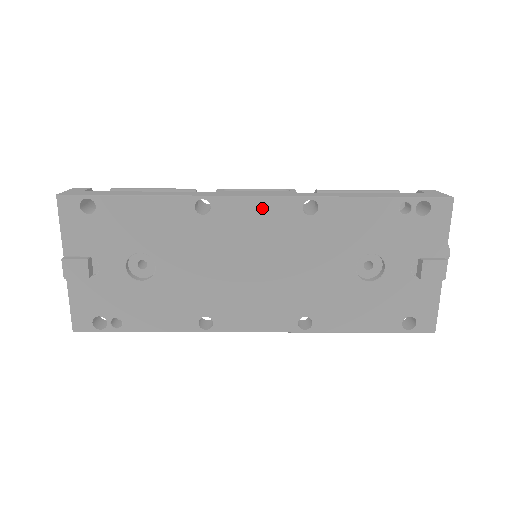
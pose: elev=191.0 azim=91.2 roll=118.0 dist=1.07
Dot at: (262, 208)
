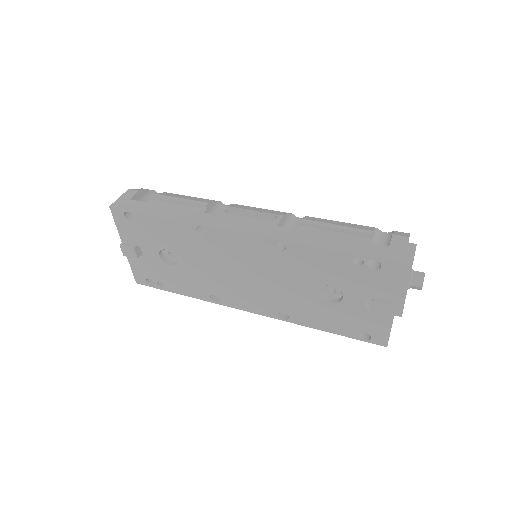
Dot at: (243, 239)
